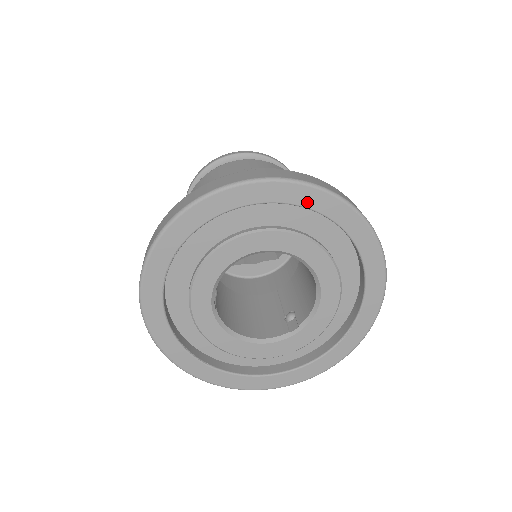
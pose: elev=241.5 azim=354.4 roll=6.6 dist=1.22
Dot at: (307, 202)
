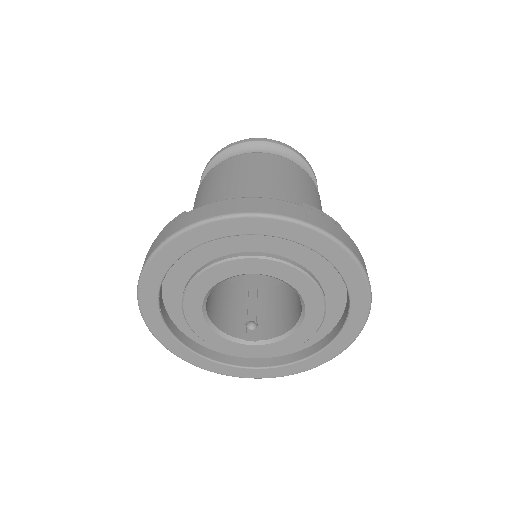
Dot at: (347, 274)
